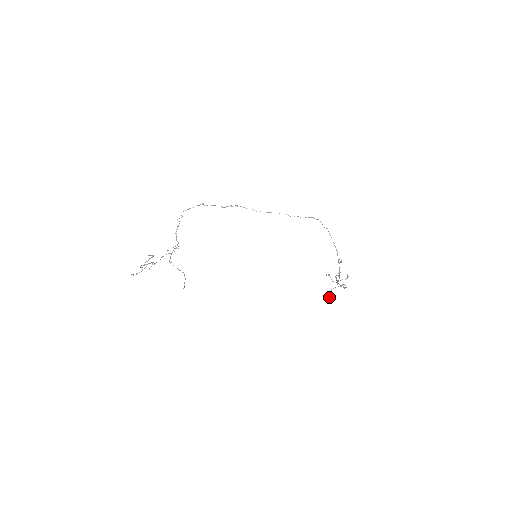
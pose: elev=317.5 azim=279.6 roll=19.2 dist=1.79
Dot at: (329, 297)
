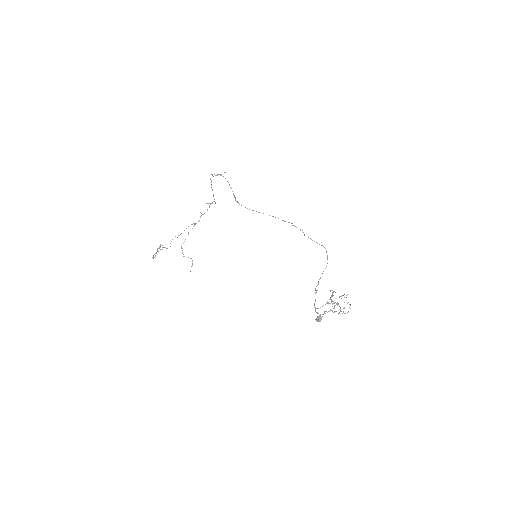
Dot at: (317, 318)
